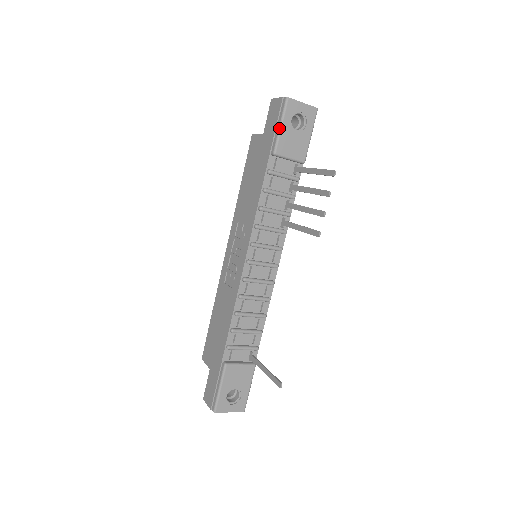
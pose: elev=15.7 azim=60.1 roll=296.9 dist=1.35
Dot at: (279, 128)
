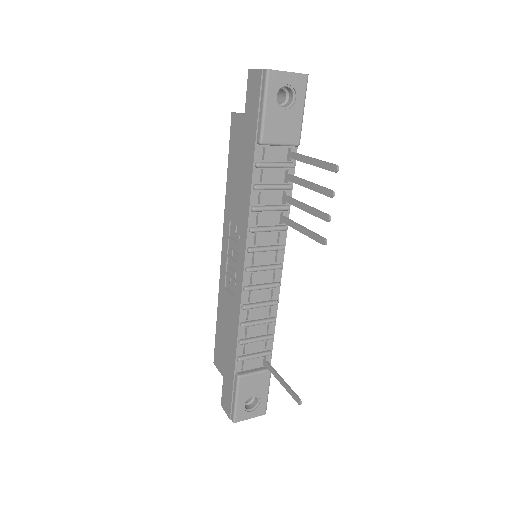
Dot at: (262, 110)
